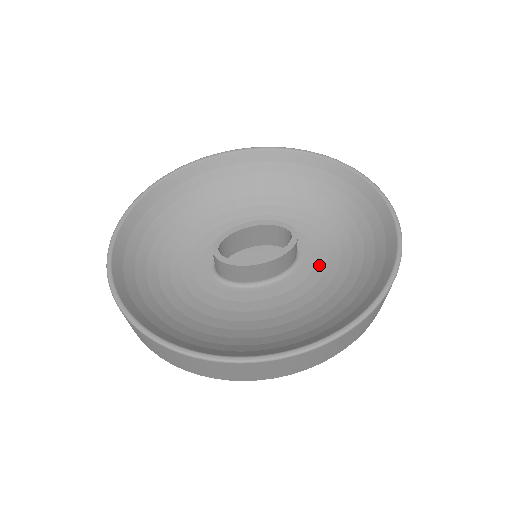
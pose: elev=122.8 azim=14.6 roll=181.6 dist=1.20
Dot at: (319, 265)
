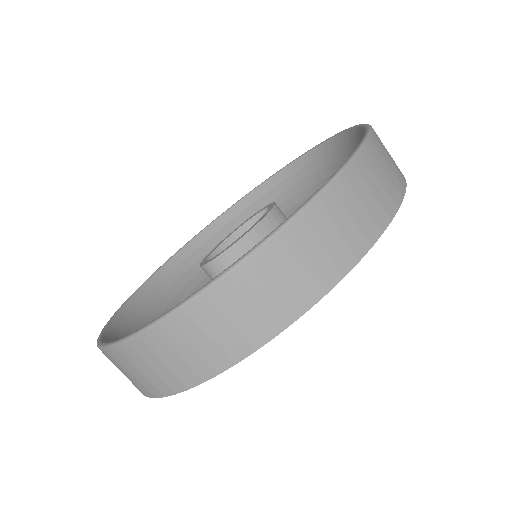
Dot at: occluded
